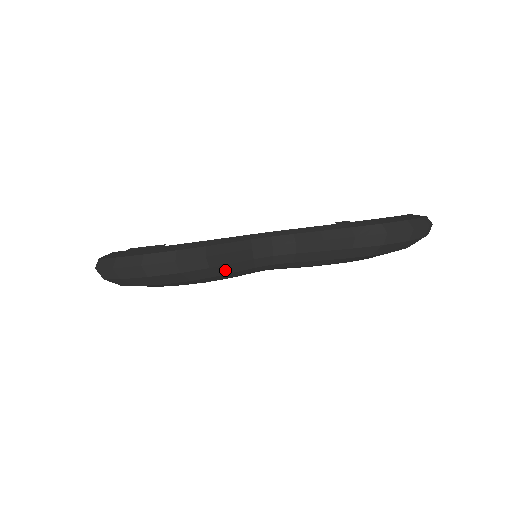
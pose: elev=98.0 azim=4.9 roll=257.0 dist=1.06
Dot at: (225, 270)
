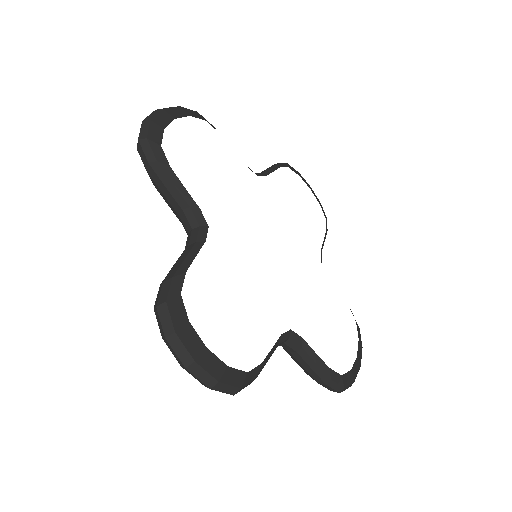
Dot at: occluded
